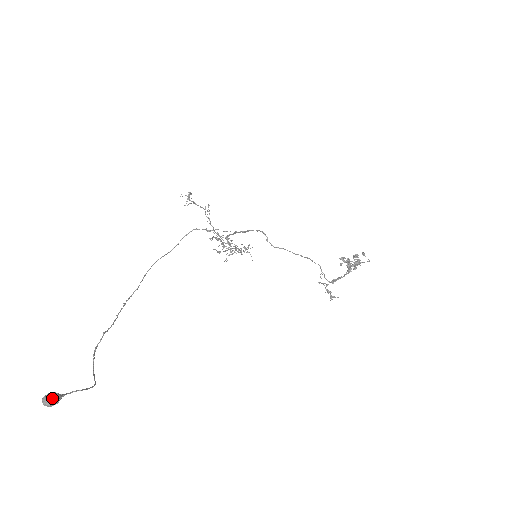
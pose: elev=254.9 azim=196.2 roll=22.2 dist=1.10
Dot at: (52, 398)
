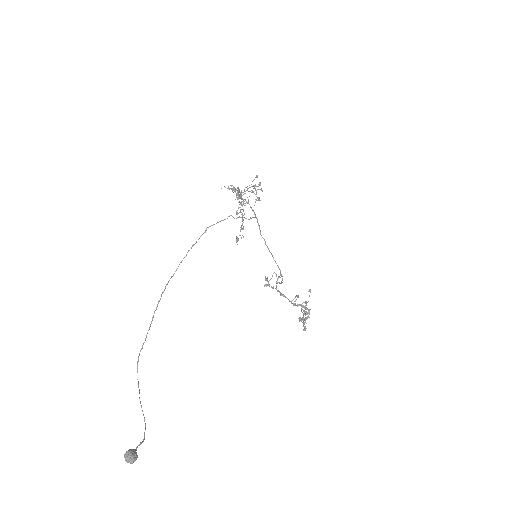
Dot at: (134, 461)
